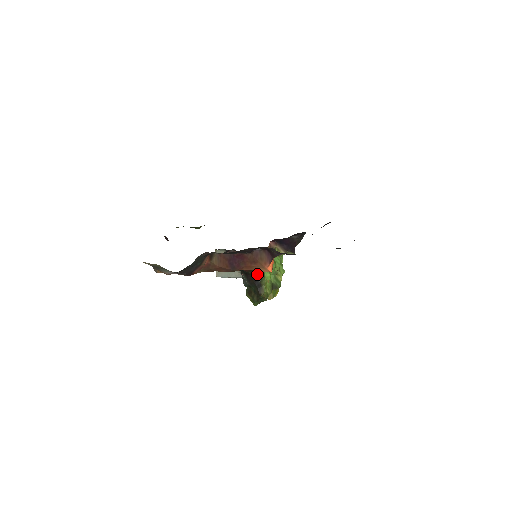
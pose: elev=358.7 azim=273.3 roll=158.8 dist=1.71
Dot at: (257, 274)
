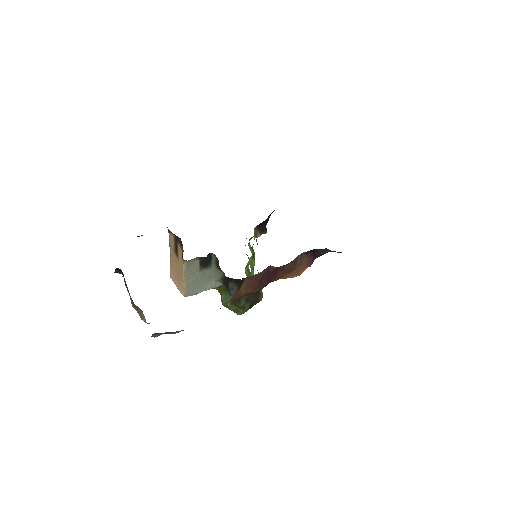
Dot at: occluded
